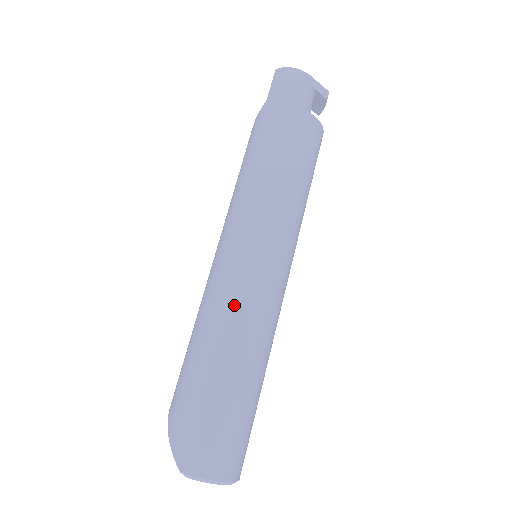
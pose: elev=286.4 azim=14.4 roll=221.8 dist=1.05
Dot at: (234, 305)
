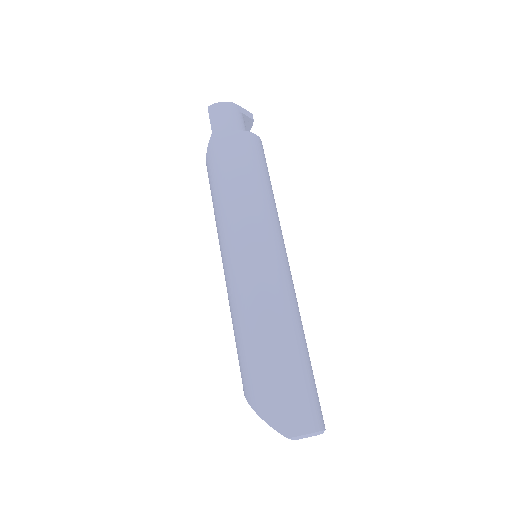
Dot at: (266, 295)
